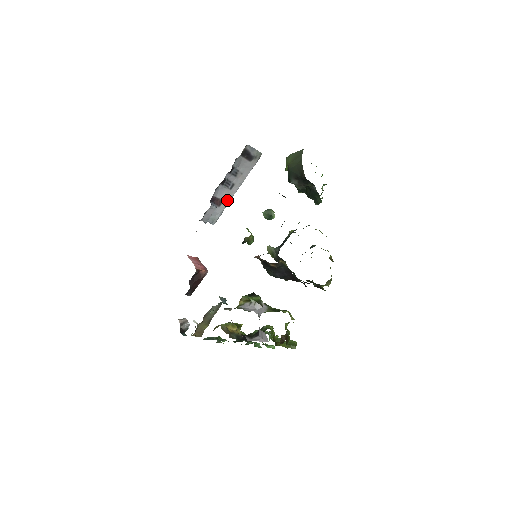
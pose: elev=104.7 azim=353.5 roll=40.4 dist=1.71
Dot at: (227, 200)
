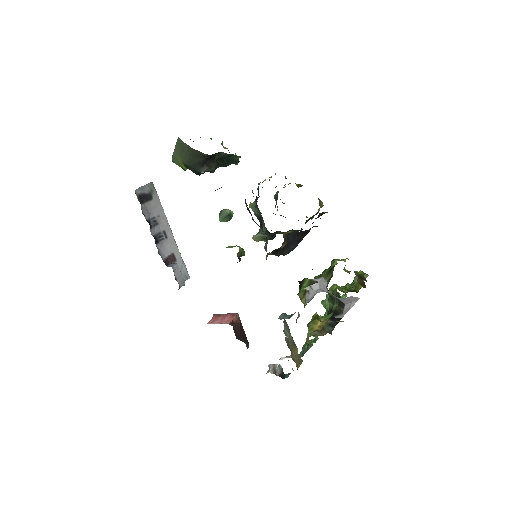
Dot at: (175, 249)
